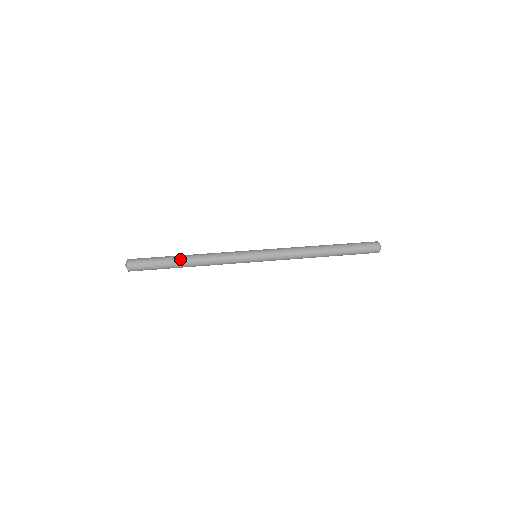
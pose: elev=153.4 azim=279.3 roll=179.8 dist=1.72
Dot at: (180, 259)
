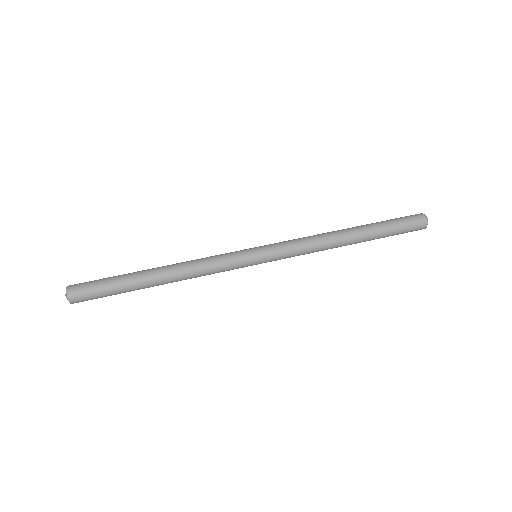
Dot at: (148, 286)
